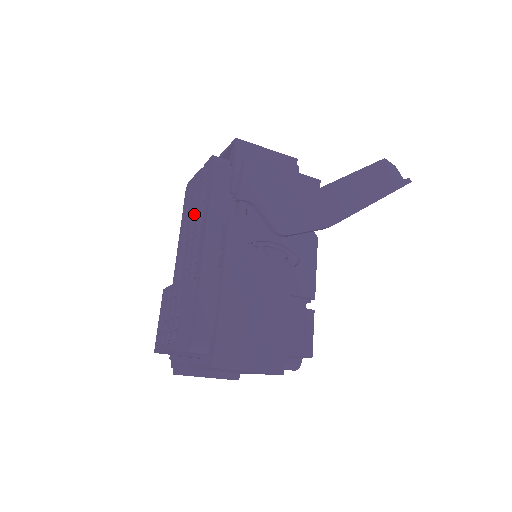
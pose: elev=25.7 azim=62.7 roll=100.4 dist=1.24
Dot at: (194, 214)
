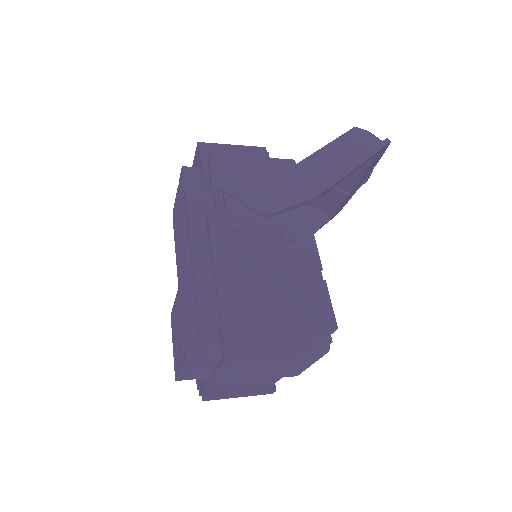
Dot at: (181, 231)
